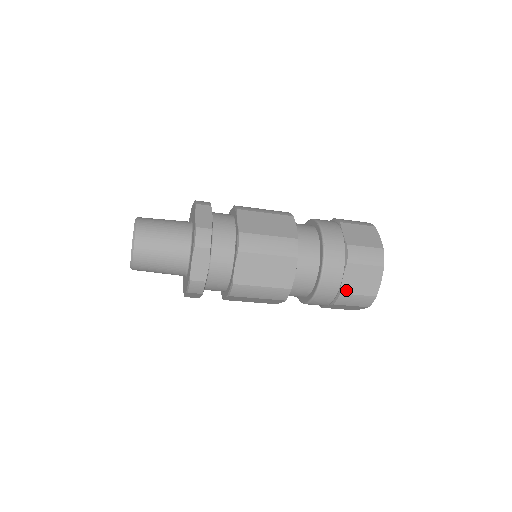
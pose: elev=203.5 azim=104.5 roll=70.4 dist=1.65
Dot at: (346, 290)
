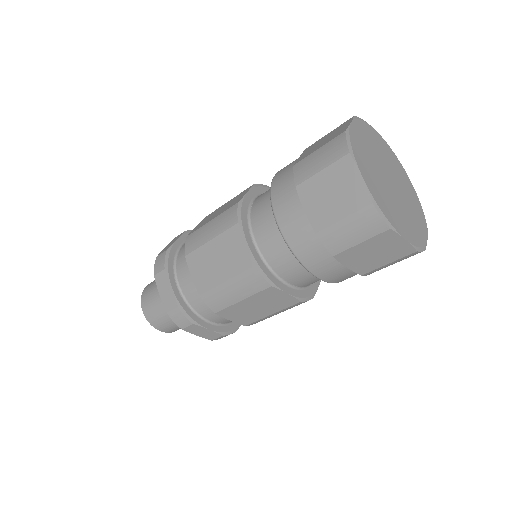
Dot at: (365, 270)
